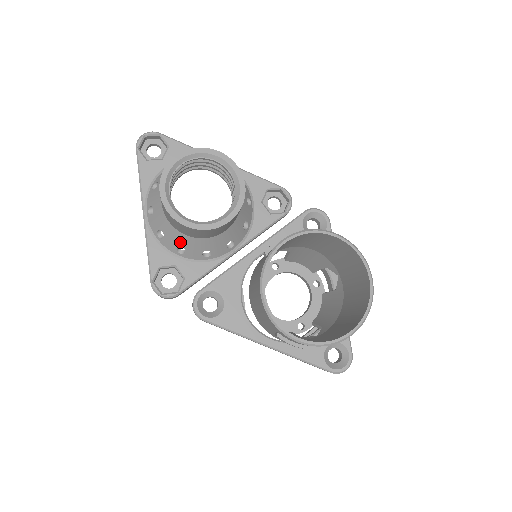
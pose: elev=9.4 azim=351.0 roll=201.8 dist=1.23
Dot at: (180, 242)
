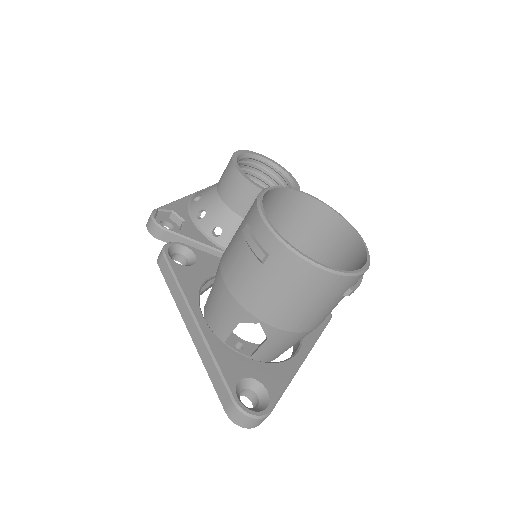
Dot at: (208, 205)
